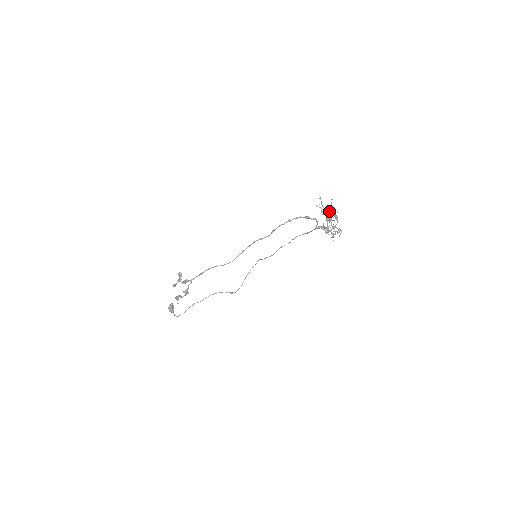
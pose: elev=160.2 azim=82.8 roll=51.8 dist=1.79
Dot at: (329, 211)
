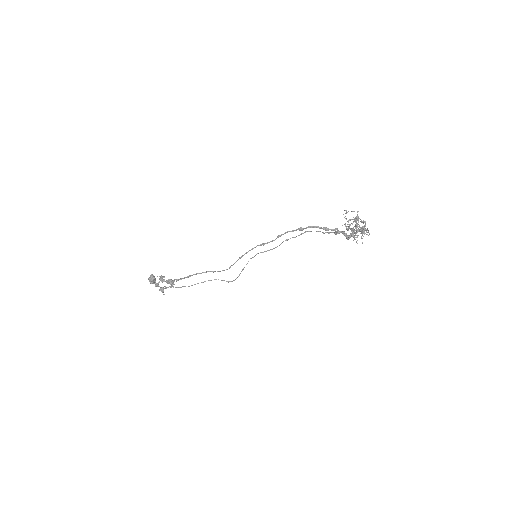
Dot at: (357, 226)
